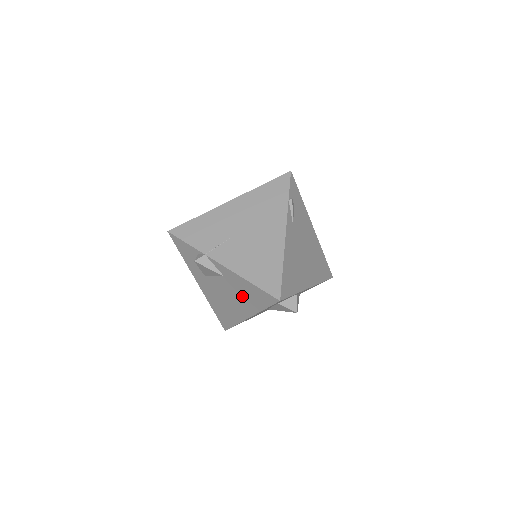
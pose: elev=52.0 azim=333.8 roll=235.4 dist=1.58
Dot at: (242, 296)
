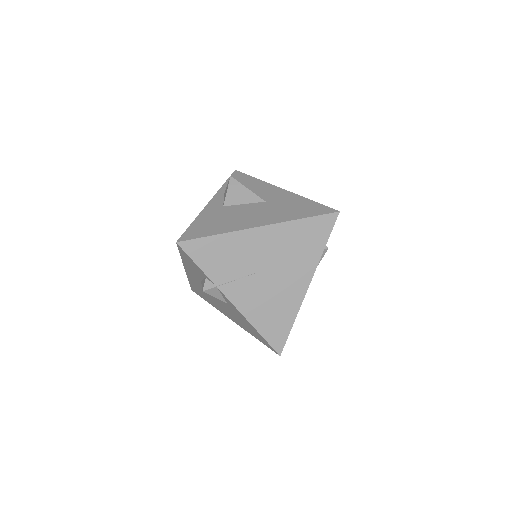
Dot at: (237, 318)
